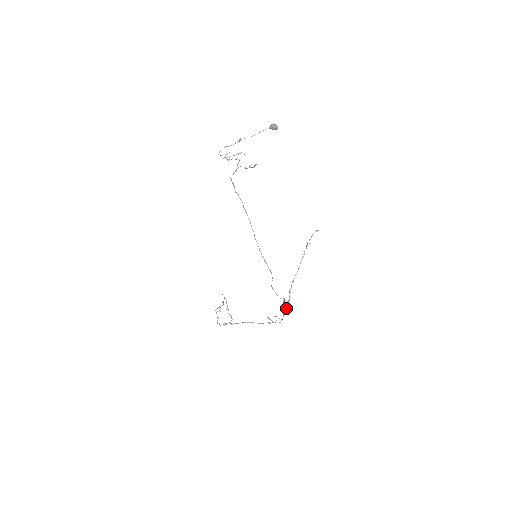
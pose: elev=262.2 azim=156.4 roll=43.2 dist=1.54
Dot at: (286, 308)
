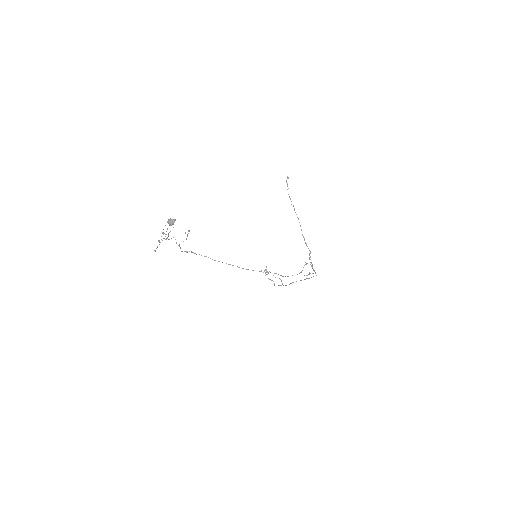
Dot at: (312, 266)
